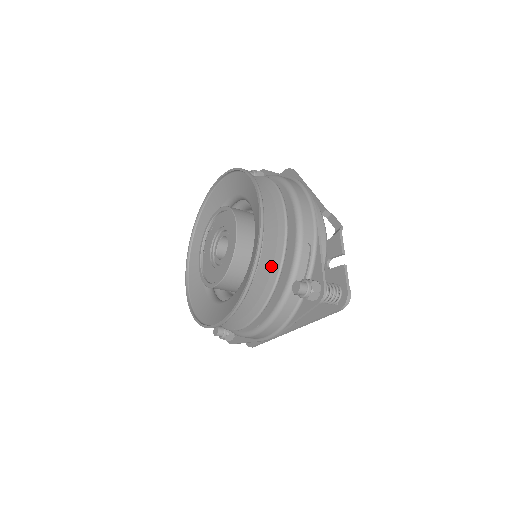
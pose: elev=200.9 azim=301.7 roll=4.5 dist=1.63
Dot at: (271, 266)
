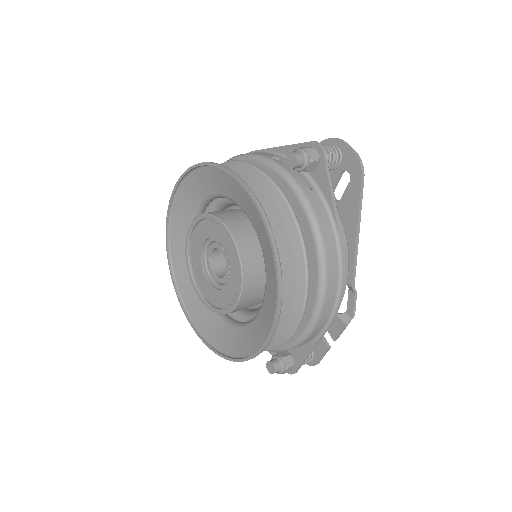
Dot at: occluded
